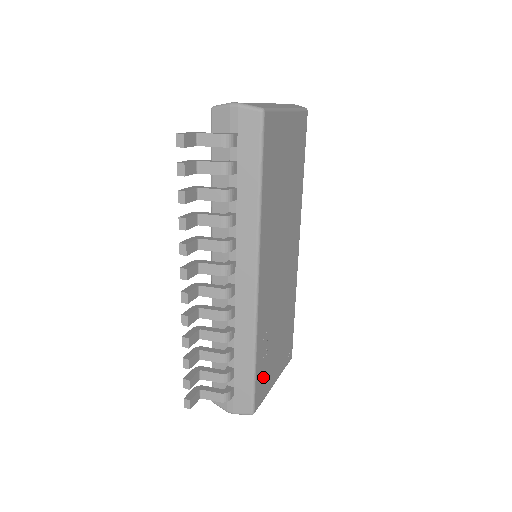
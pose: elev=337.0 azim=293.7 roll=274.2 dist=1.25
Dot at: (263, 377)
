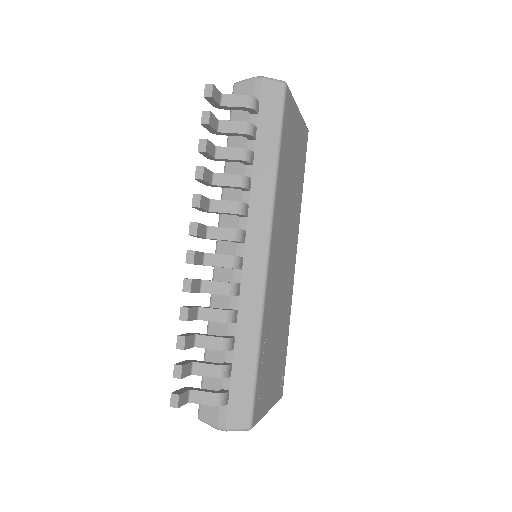
Dot at: (262, 386)
